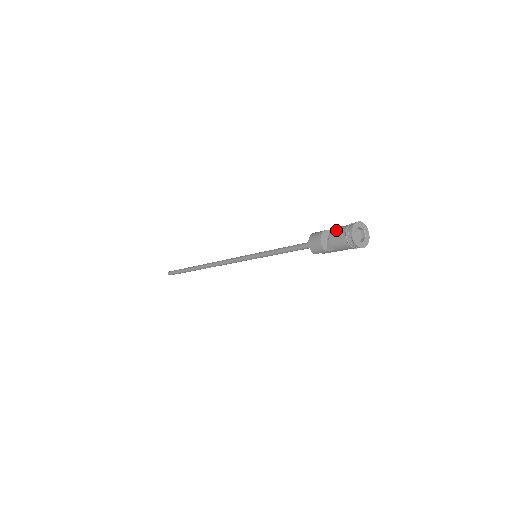
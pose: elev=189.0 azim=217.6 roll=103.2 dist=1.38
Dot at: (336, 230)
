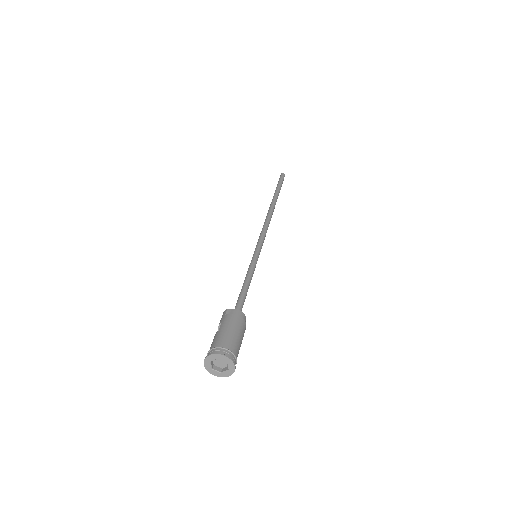
Dot at: occluded
